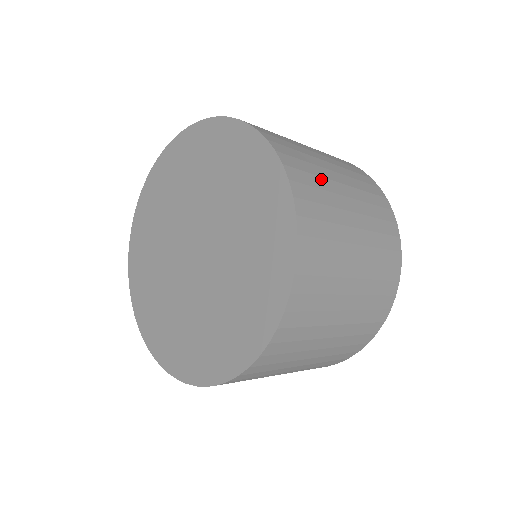
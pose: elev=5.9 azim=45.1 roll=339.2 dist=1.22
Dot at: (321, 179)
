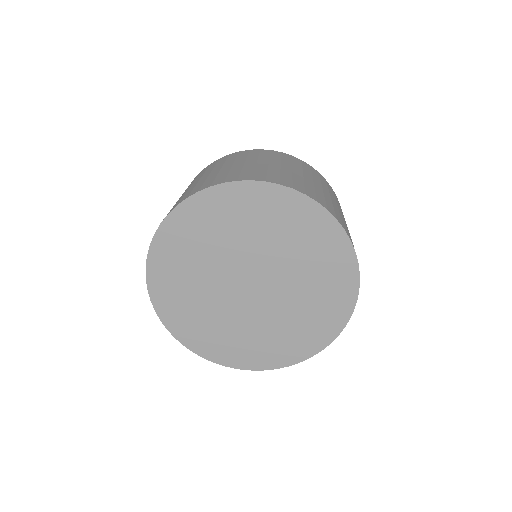
Dot at: (334, 207)
